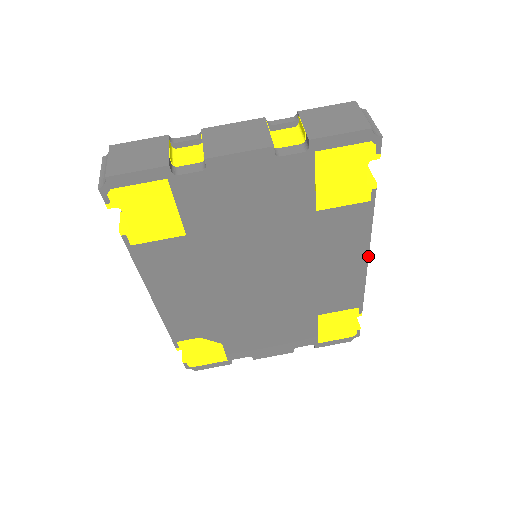
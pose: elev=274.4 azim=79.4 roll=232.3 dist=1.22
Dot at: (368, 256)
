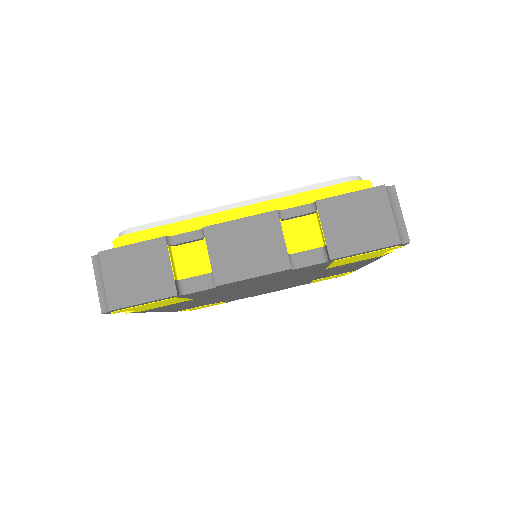
Dot at: occluded
